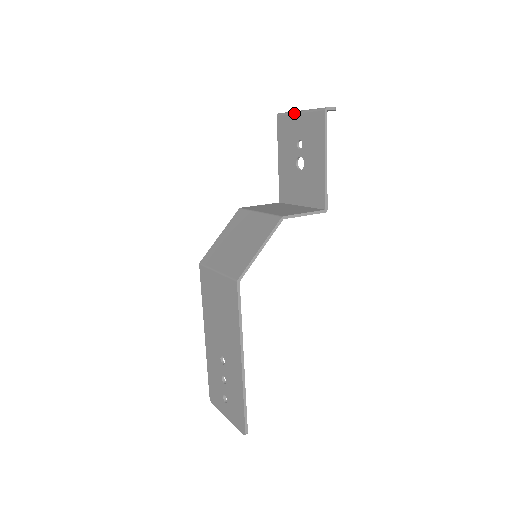
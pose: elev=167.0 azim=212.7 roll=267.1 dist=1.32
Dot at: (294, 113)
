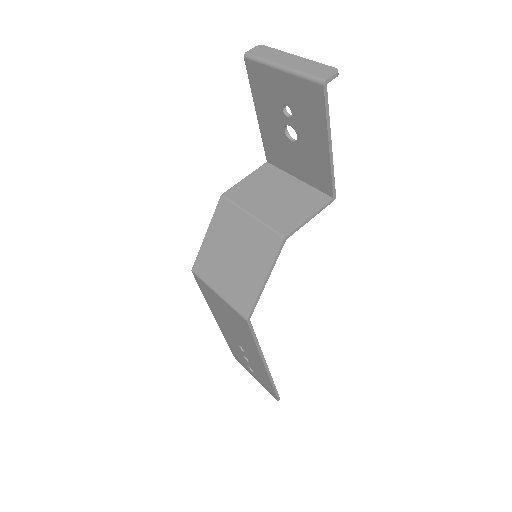
Dot at: (272, 67)
